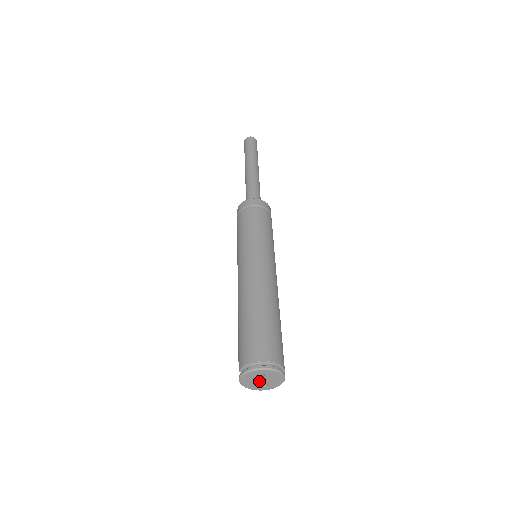
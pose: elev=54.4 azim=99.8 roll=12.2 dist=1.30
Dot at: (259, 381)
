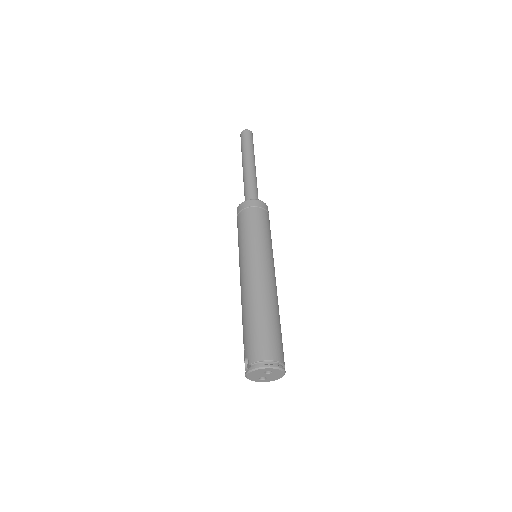
Dot at: (263, 375)
